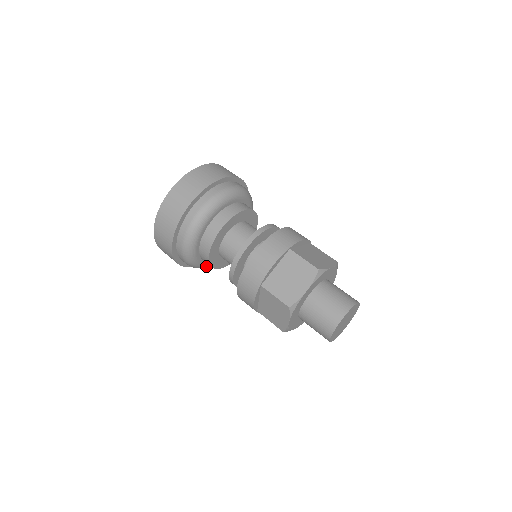
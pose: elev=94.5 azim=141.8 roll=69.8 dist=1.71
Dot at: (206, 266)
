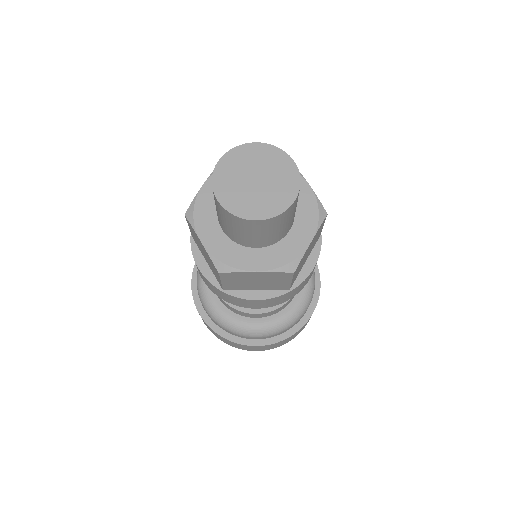
Dot at: (207, 295)
